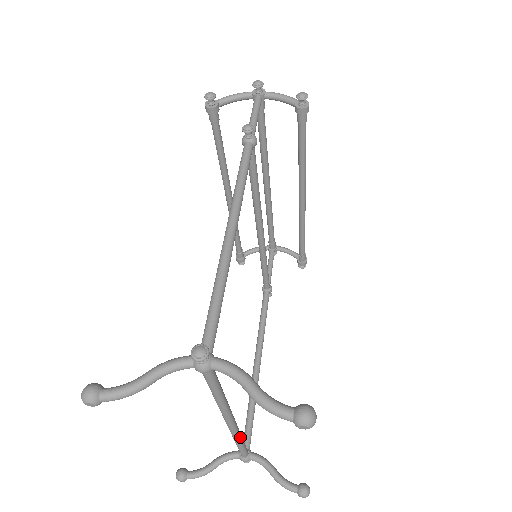
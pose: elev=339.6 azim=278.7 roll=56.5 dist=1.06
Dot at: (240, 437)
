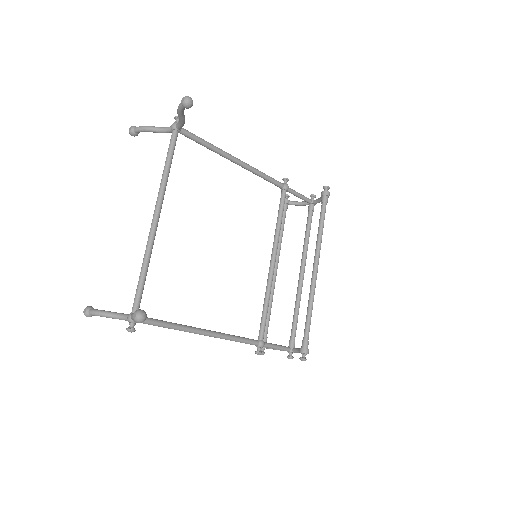
Dot at: (148, 254)
